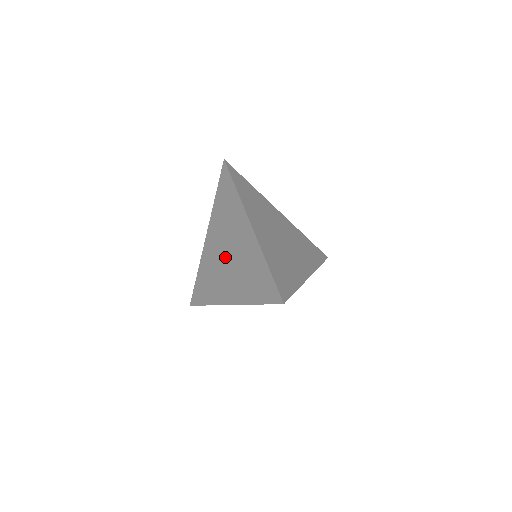
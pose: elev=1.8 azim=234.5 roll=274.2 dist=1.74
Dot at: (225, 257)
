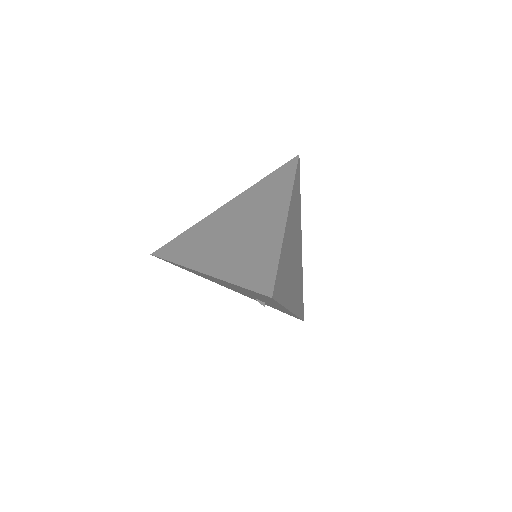
Dot at: (232, 230)
